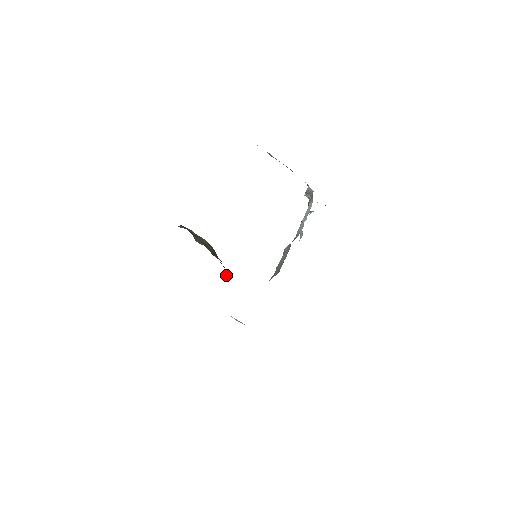
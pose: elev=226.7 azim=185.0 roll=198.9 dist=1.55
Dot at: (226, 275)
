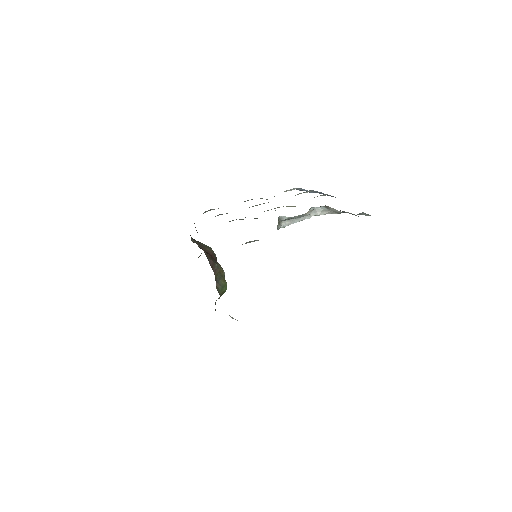
Dot at: (215, 268)
